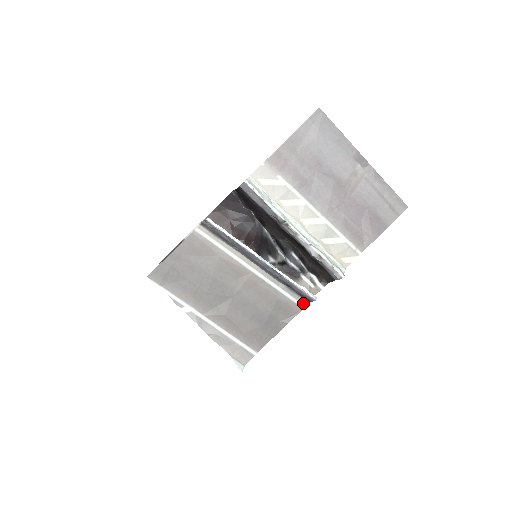
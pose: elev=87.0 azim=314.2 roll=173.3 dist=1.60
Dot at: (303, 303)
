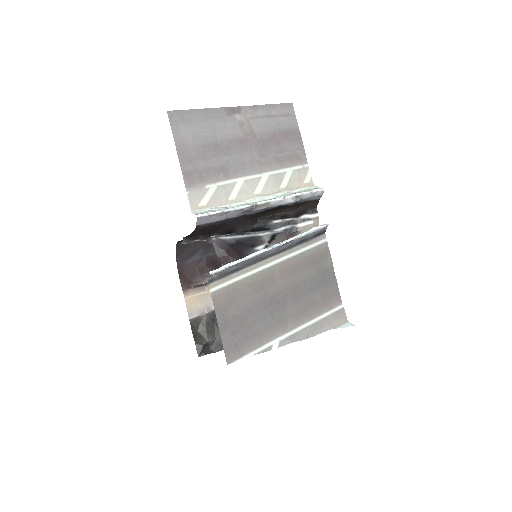
Dot at: (322, 238)
